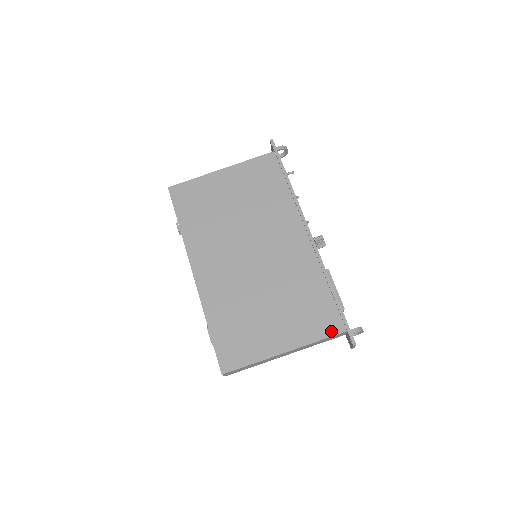
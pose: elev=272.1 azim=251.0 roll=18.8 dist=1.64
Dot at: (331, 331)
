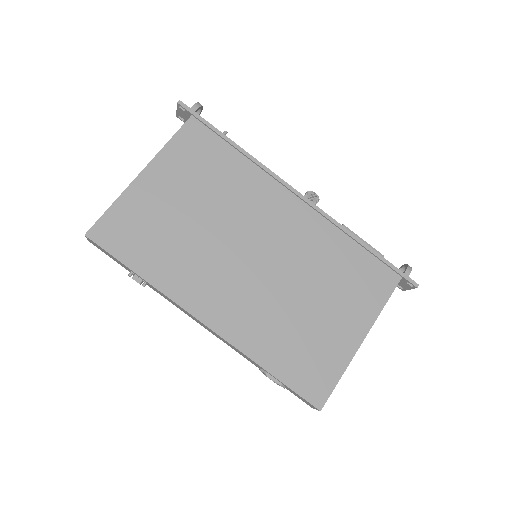
Dot at: (389, 287)
